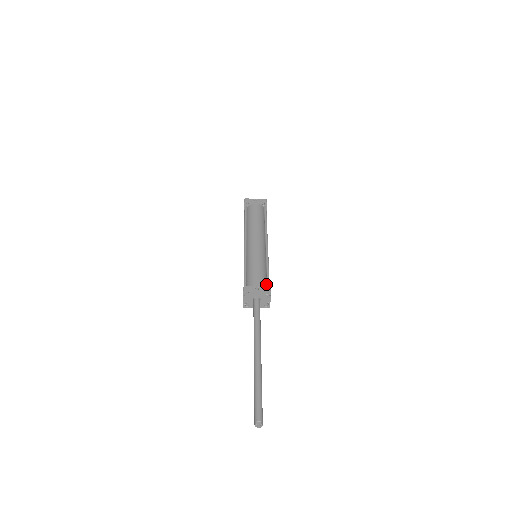
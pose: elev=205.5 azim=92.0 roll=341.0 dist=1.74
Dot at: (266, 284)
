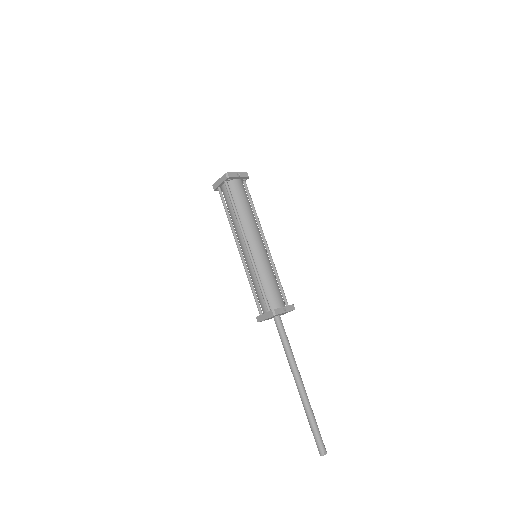
Dot at: occluded
